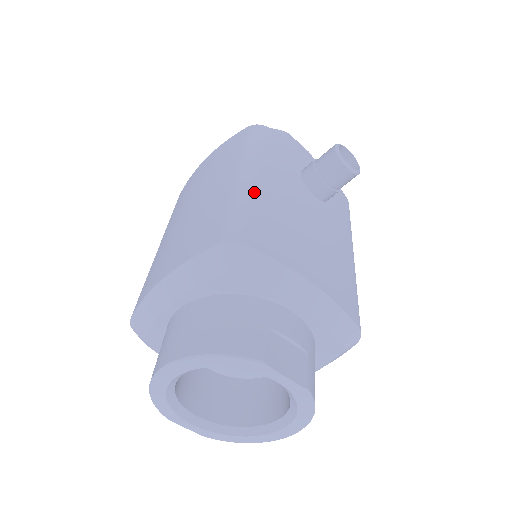
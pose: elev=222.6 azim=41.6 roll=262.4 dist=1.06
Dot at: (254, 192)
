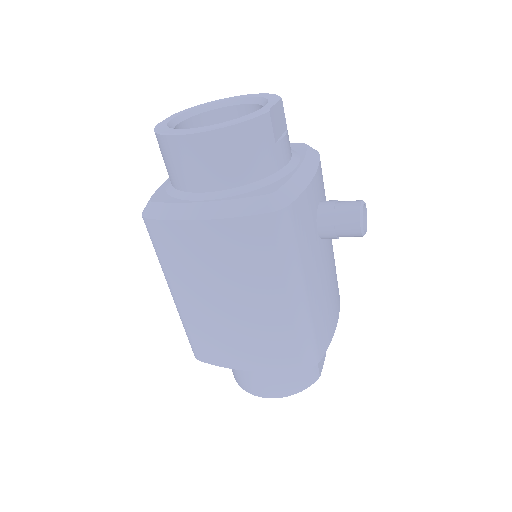
Dot at: (310, 314)
